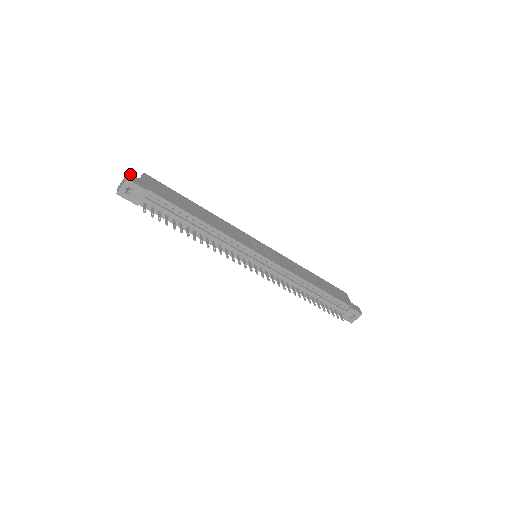
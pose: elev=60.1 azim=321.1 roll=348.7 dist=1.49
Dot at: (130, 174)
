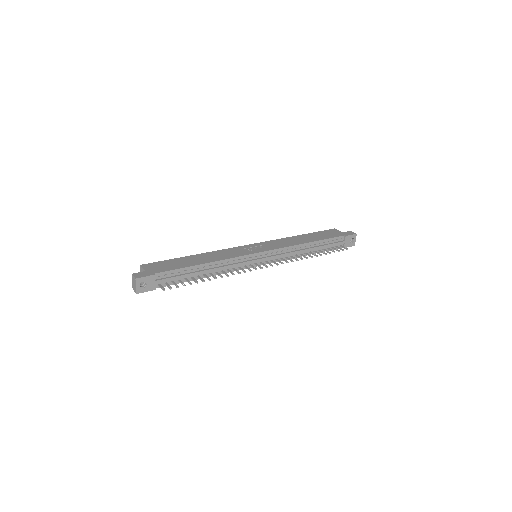
Dot at: (134, 274)
